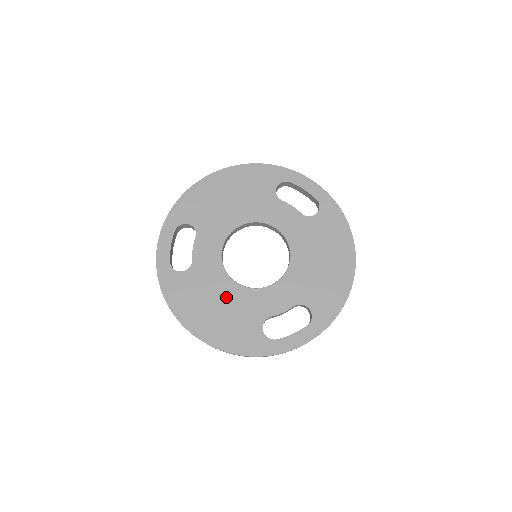
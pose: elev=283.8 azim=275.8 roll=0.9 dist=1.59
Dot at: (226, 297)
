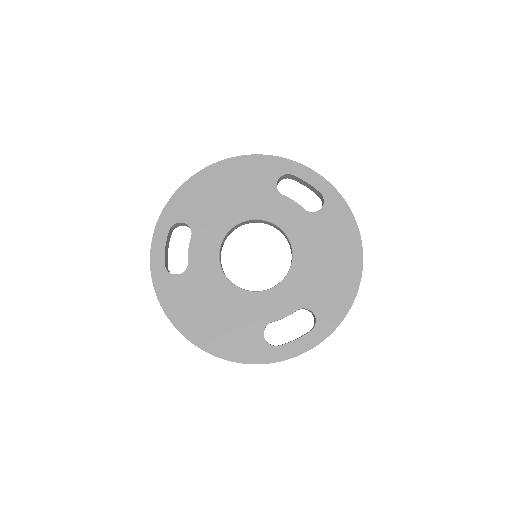
Dot at: (224, 301)
